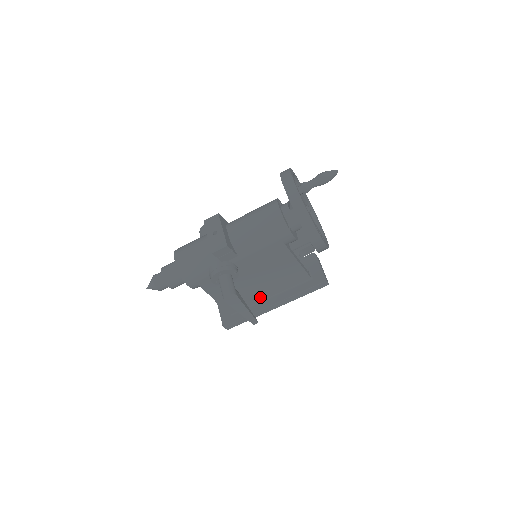
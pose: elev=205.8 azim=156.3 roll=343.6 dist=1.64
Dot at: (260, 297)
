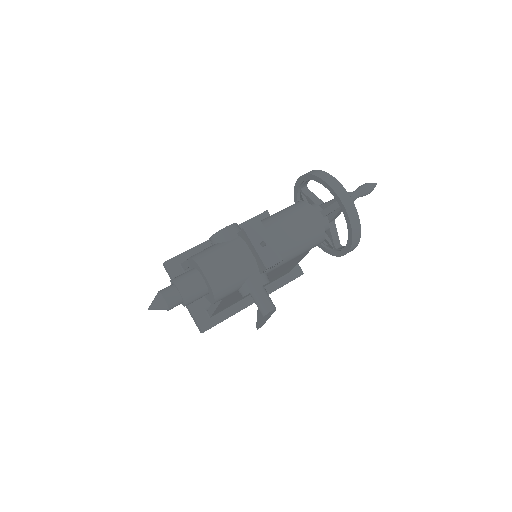
Dot at: (245, 296)
